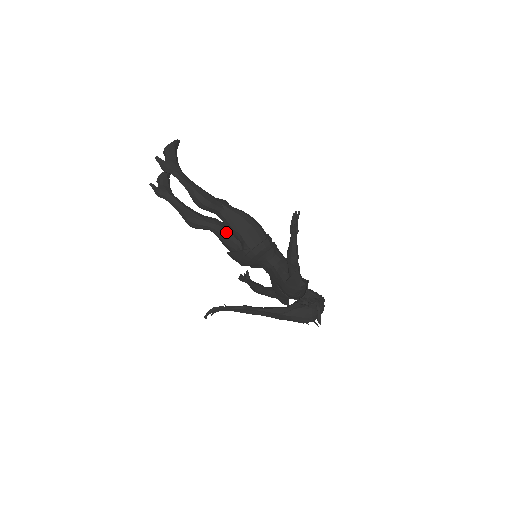
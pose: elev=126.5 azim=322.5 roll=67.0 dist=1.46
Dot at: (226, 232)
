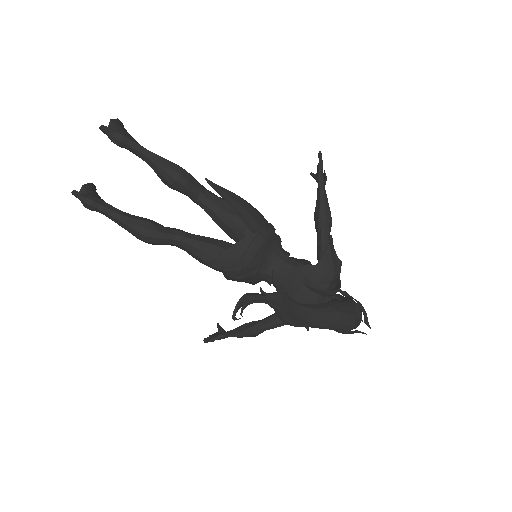
Dot at: (202, 238)
